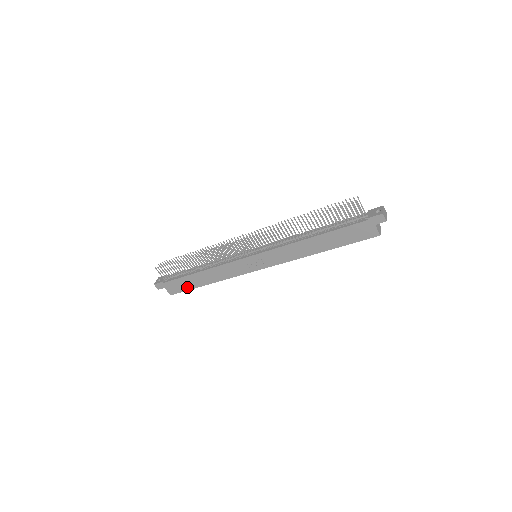
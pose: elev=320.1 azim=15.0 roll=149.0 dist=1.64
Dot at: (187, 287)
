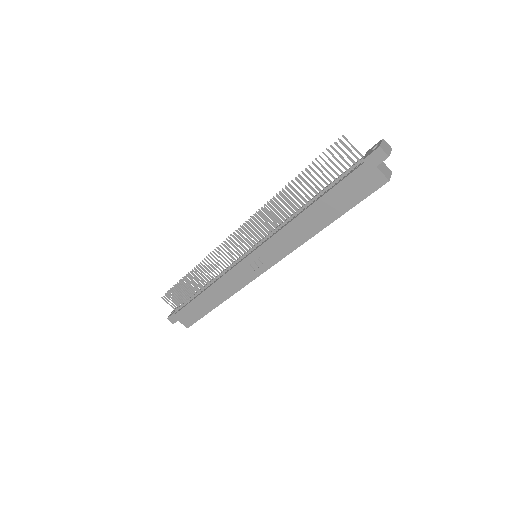
Dot at: (199, 314)
